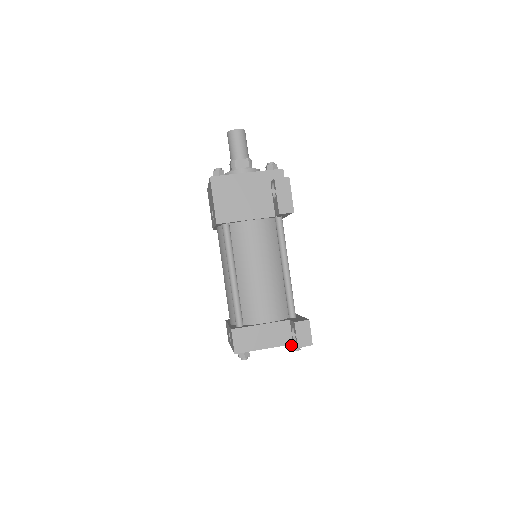
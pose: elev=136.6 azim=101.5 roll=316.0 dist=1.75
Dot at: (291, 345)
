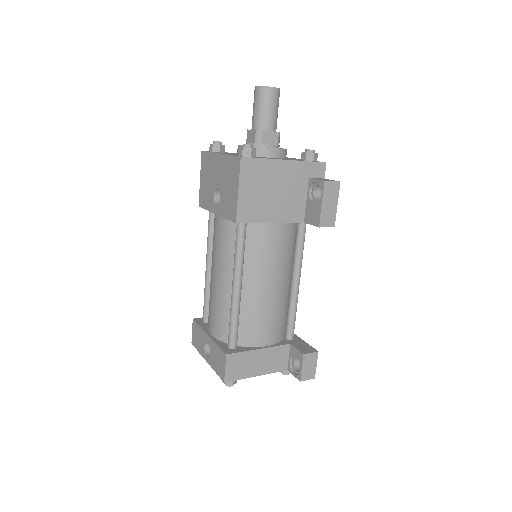
Dot at: occluded
